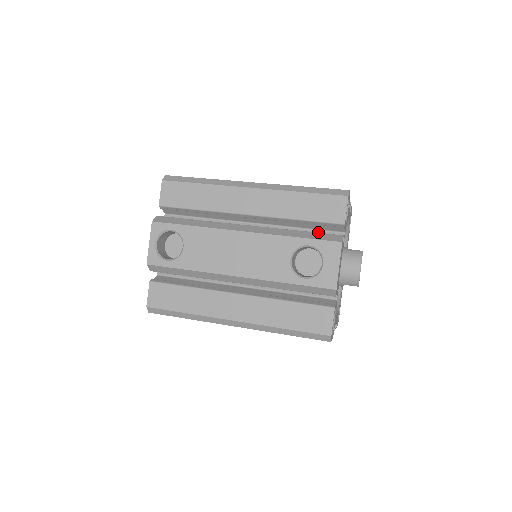
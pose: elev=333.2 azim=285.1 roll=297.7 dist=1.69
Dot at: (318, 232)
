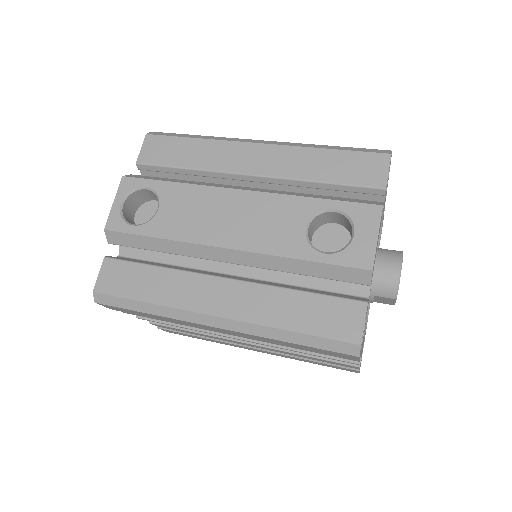
Dot at: occluded
